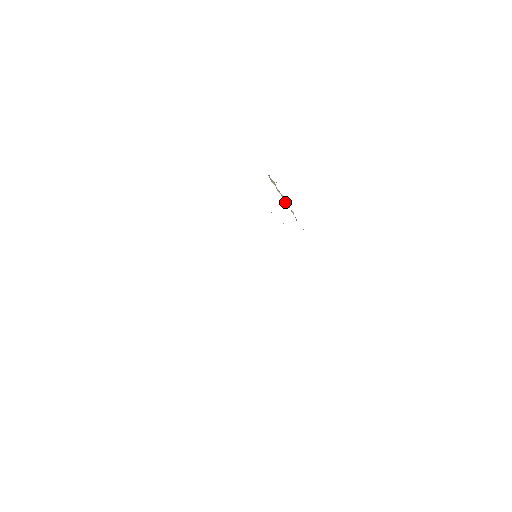
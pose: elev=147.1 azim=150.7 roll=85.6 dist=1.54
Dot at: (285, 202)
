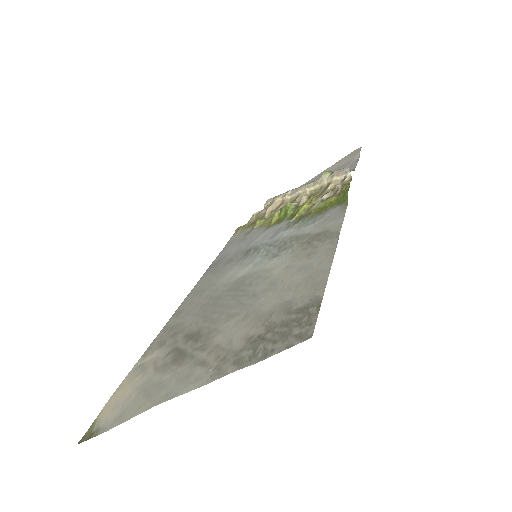
Dot at: (302, 187)
